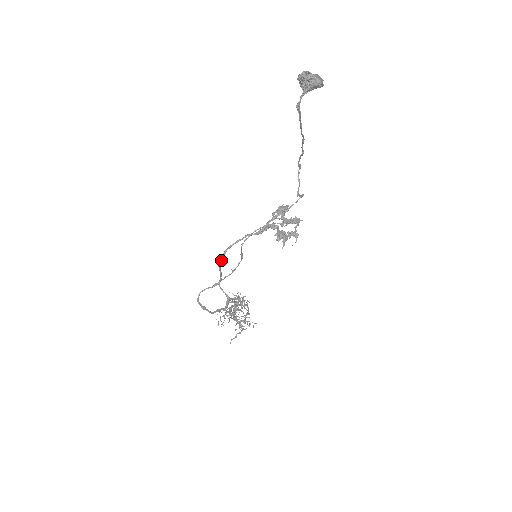
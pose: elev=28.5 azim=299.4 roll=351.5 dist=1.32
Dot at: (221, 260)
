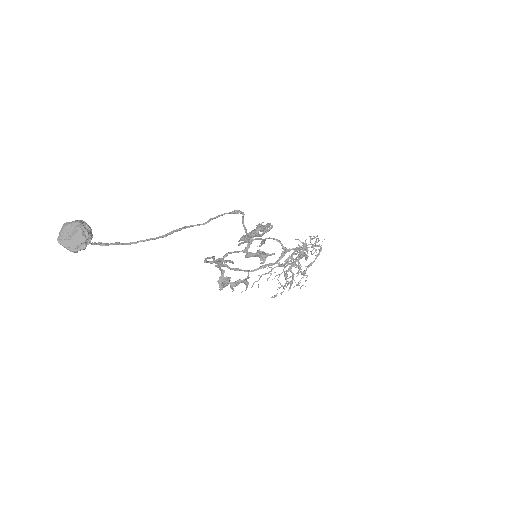
Dot at: (209, 261)
